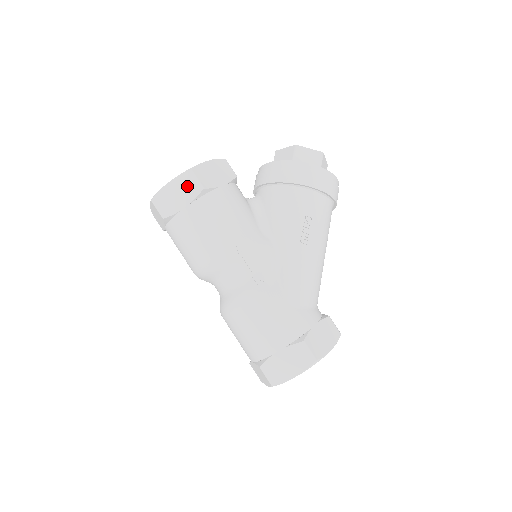
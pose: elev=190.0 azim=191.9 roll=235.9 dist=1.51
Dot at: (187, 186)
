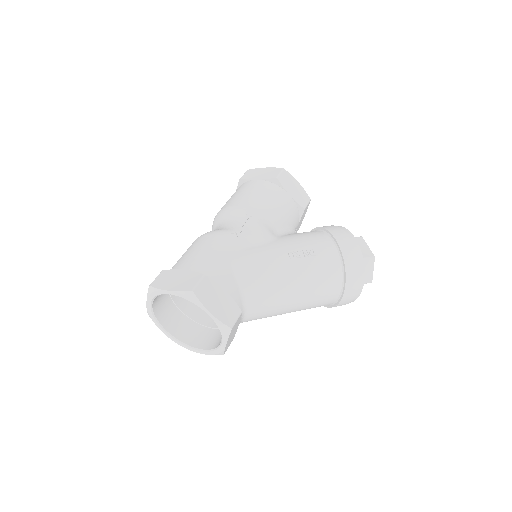
Dot at: (272, 173)
